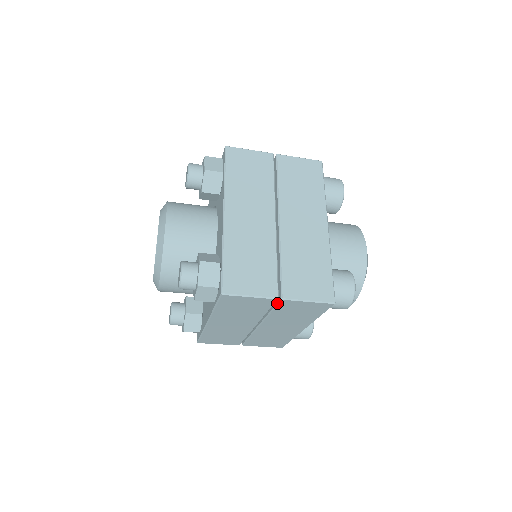
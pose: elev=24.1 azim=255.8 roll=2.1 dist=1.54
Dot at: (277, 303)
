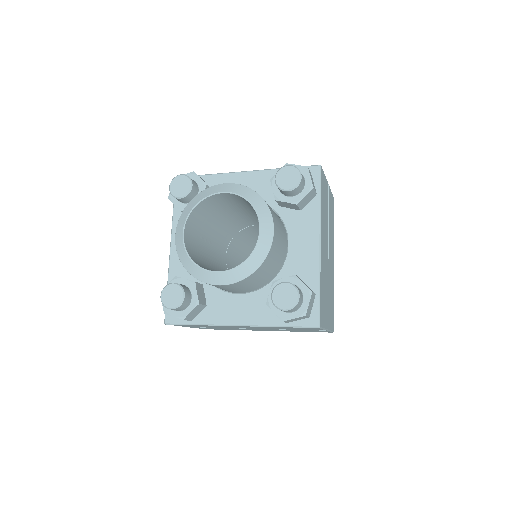
Dot at: occluded
